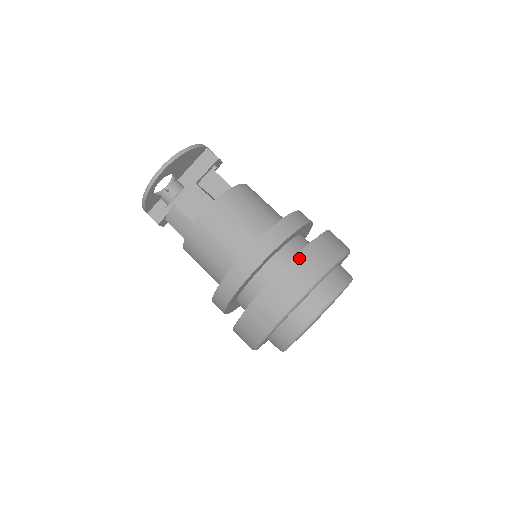
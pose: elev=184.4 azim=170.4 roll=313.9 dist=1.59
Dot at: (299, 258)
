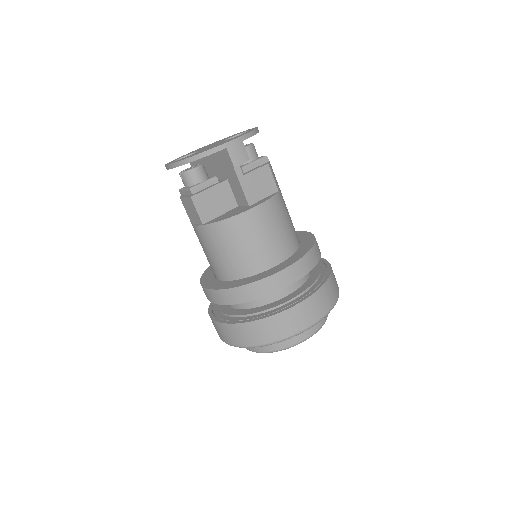
Dot at: (233, 326)
